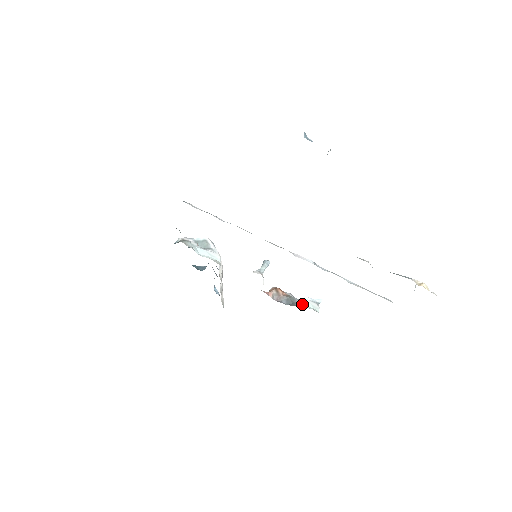
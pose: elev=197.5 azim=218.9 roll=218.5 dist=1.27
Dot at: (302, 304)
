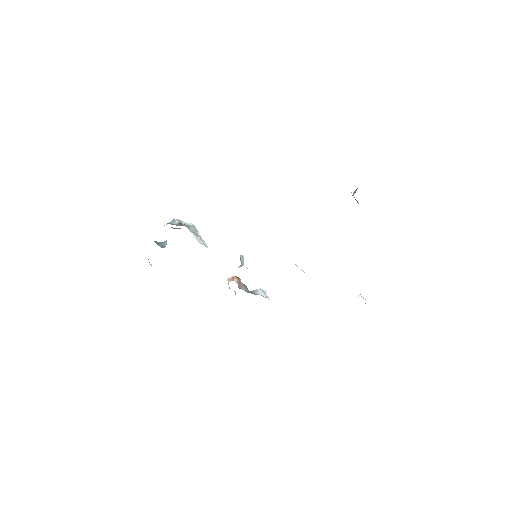
Dot at: (261, 294)
